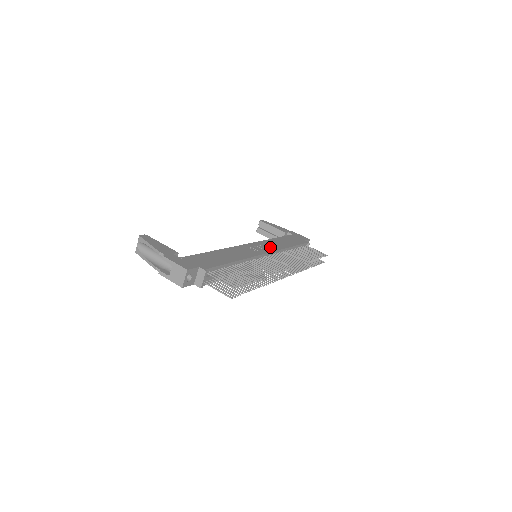
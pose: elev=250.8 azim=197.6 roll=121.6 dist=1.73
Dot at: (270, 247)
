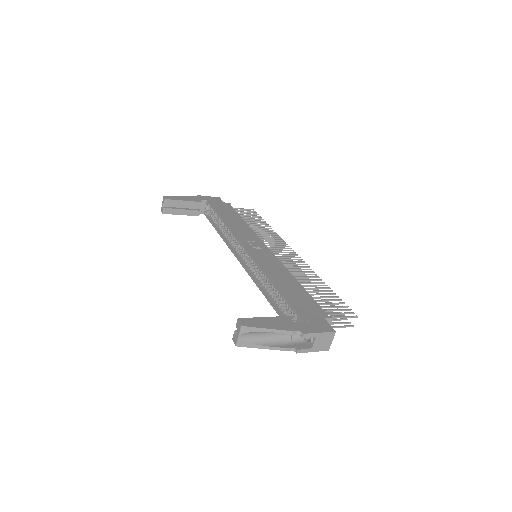
Dot at: (251, 237)
